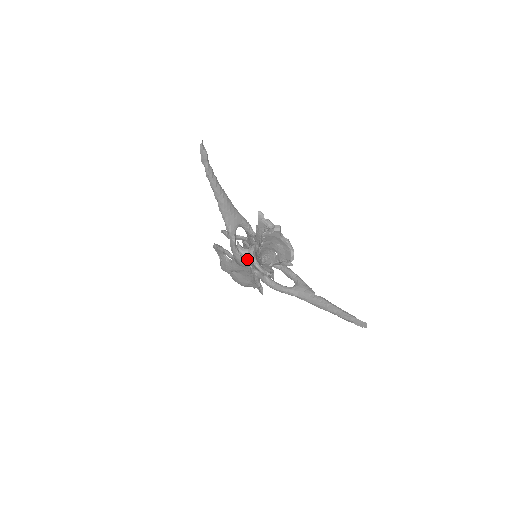
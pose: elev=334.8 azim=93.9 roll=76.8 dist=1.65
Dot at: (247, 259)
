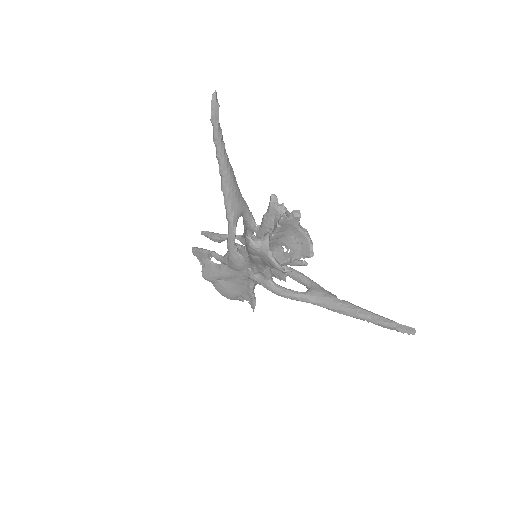
Dot at: (258, 252)
